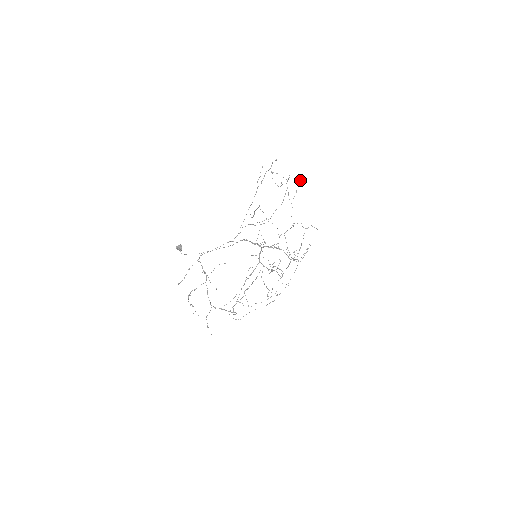
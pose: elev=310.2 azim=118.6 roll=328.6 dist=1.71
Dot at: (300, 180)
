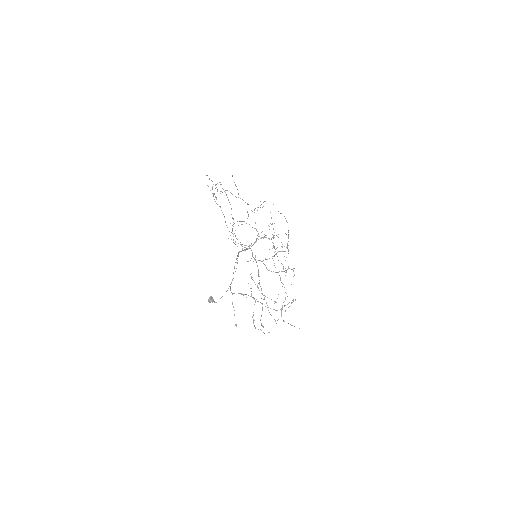
Dot at: (232, 176)
